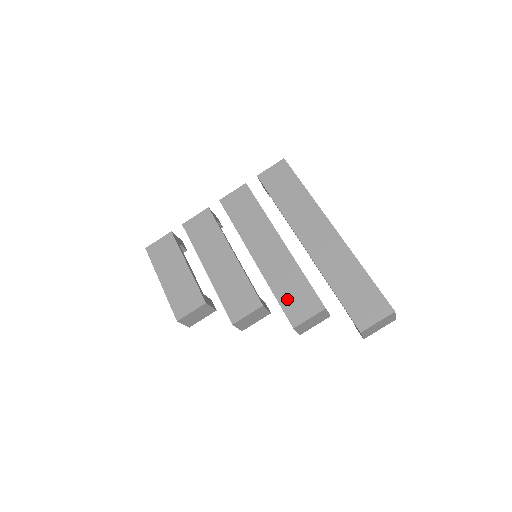
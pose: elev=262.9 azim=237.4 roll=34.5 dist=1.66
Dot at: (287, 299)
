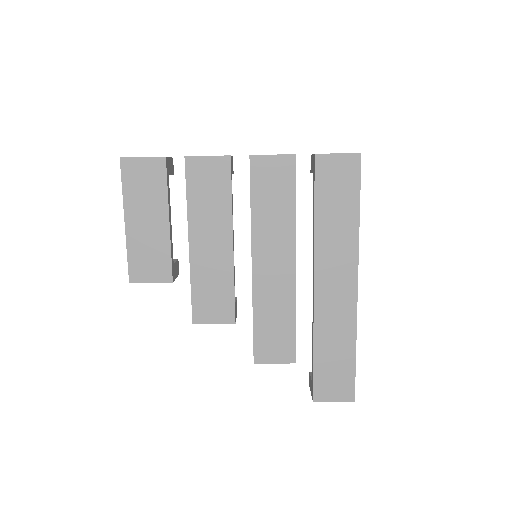
Dot at: (264, 332)
